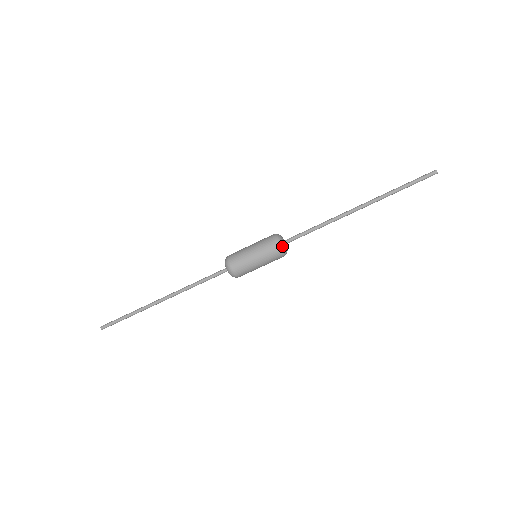
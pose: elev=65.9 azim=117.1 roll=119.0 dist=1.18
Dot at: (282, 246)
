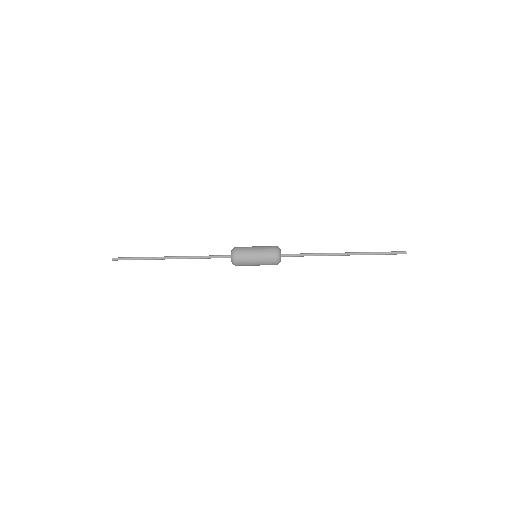
Dot at: (279, 261)
